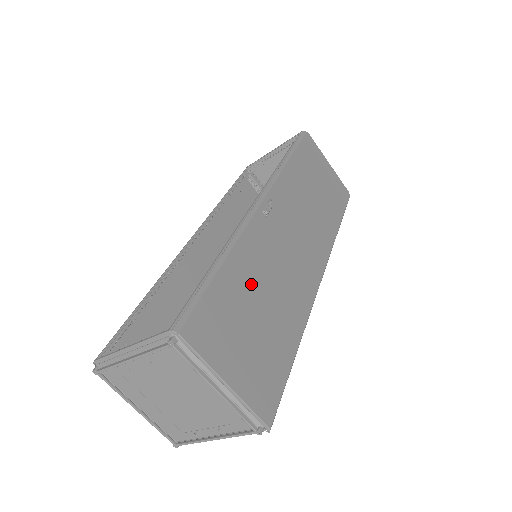
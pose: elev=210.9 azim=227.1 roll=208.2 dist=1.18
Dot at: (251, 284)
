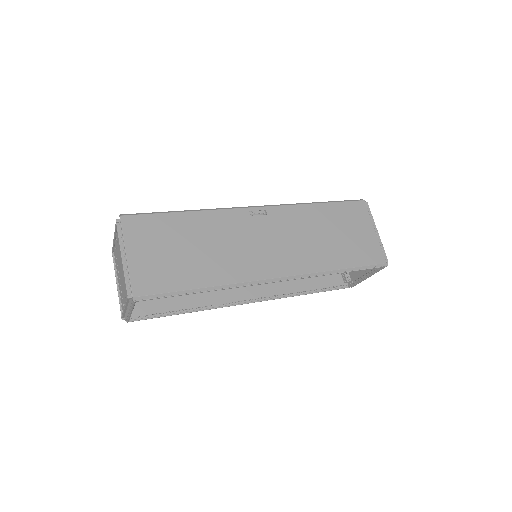
Dot at: (196, 234)
